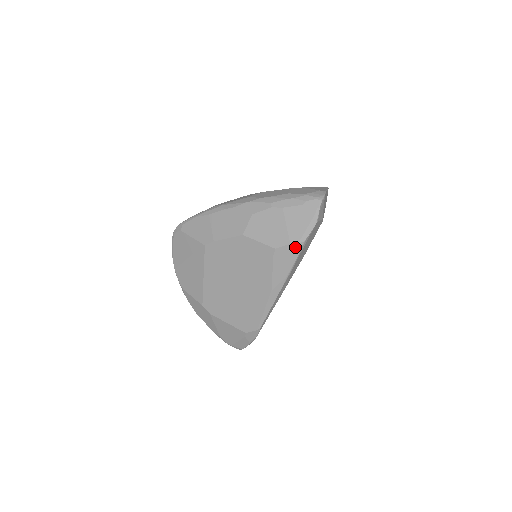
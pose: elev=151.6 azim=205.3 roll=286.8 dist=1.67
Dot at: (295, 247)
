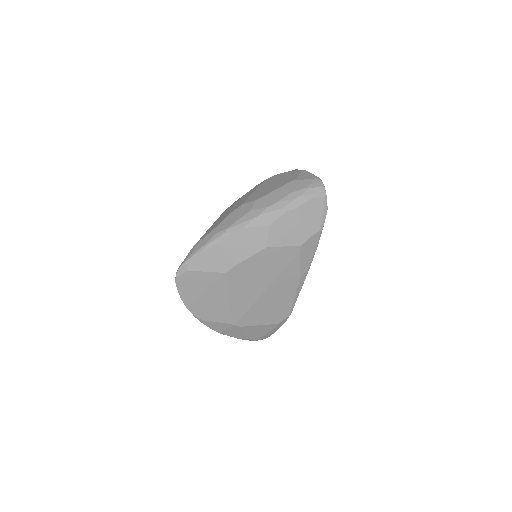
Dot at: (317, 236)
